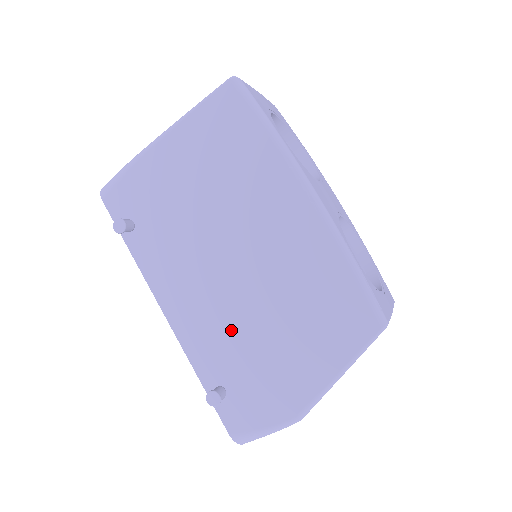
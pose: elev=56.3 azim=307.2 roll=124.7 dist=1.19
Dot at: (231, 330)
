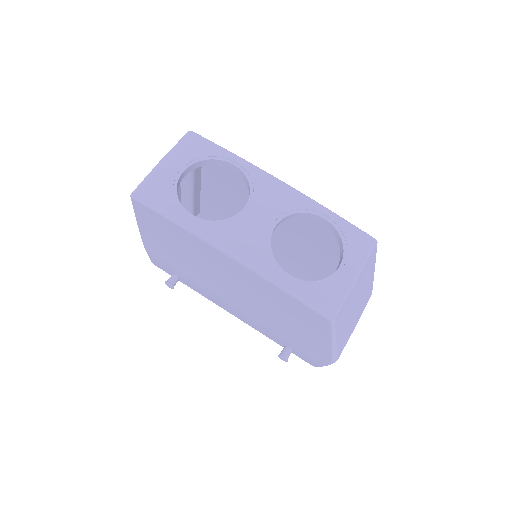
Dot at: (264, 323)
